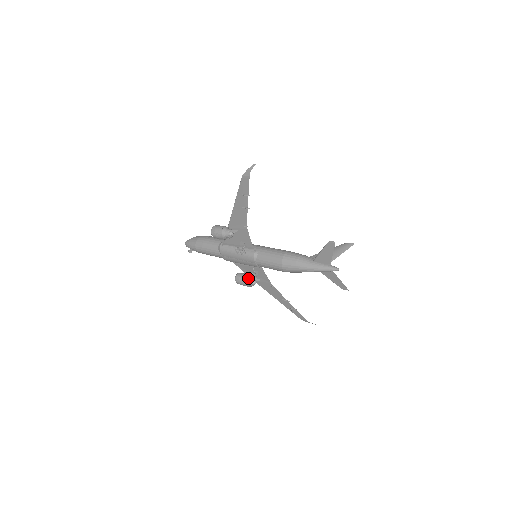
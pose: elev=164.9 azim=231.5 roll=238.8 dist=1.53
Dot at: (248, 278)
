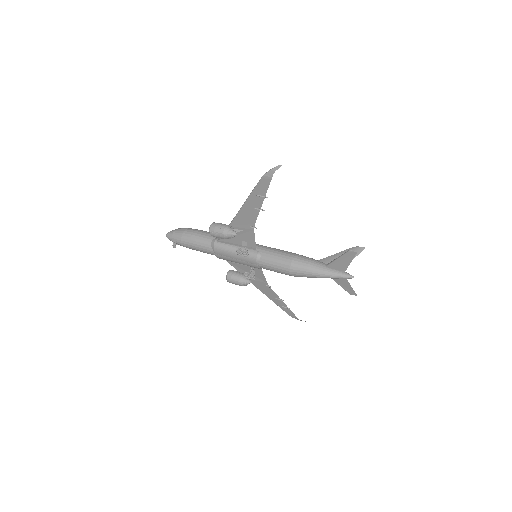
Dot at: (242, 277)
